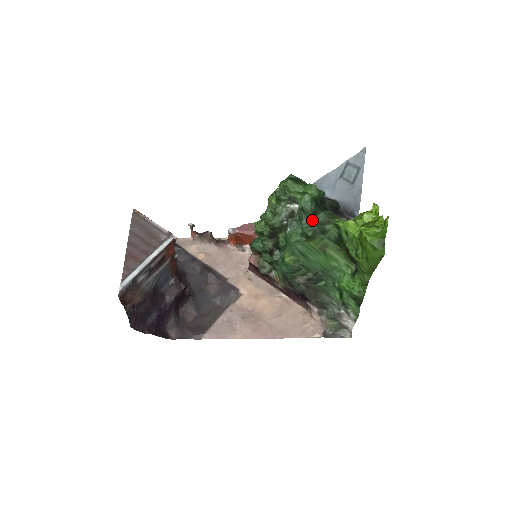
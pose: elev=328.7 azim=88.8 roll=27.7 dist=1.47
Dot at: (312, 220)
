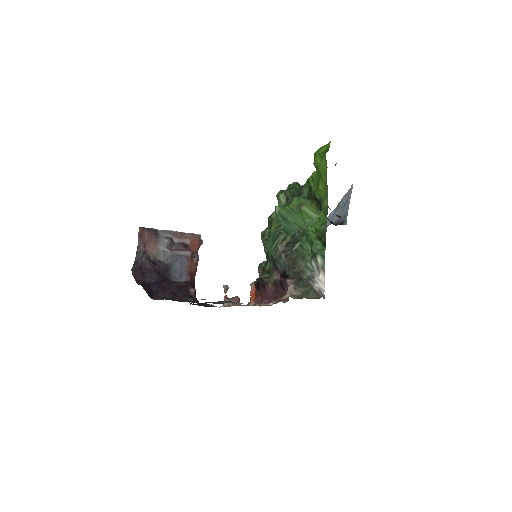
Dot at: (294, 190)
